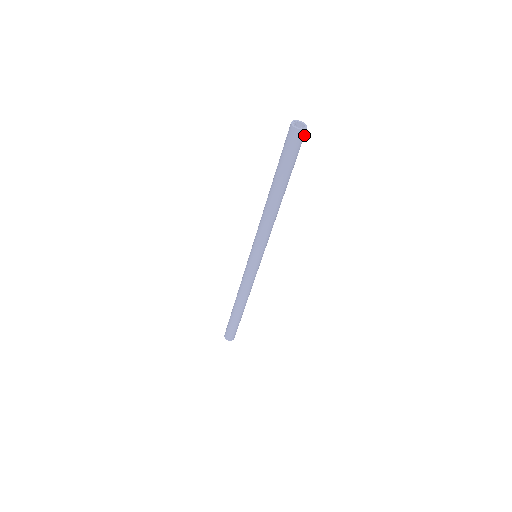
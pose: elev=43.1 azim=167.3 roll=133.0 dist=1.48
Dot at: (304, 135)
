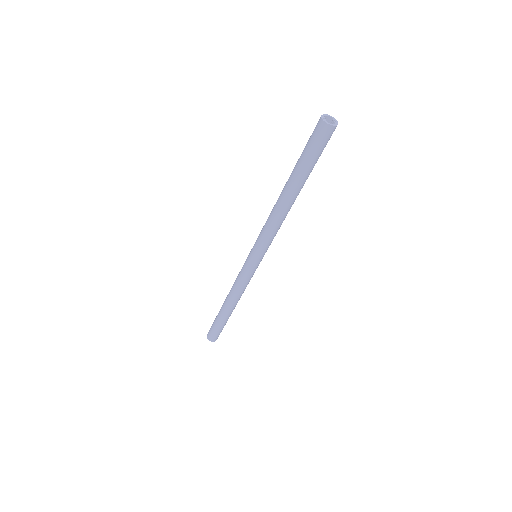
Dot at: occluded
